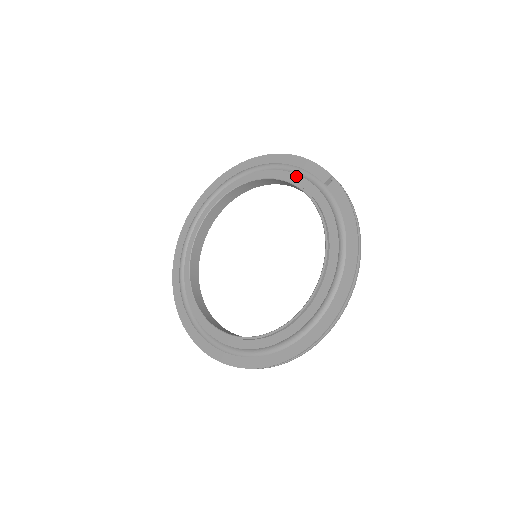
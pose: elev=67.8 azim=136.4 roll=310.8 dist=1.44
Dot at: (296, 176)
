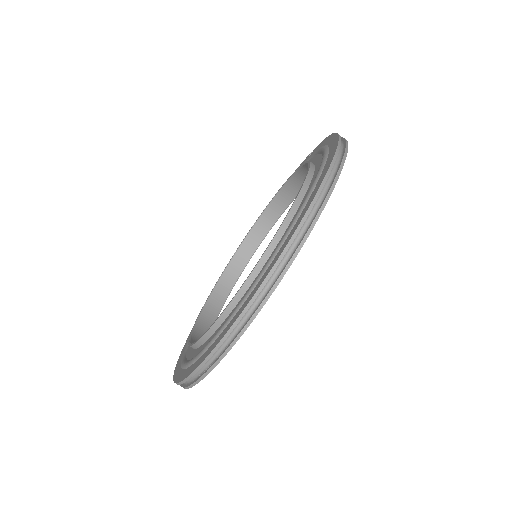
Dot at: occluded
